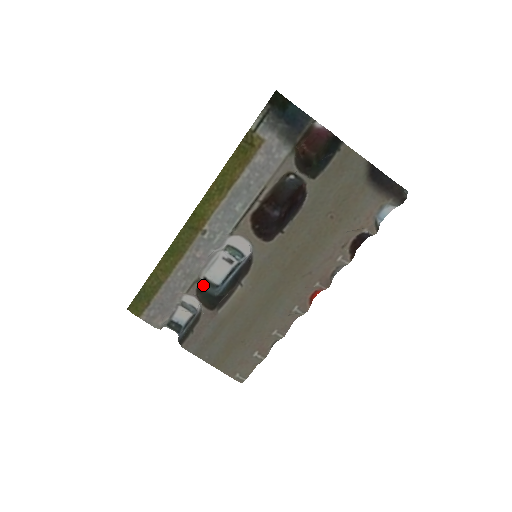
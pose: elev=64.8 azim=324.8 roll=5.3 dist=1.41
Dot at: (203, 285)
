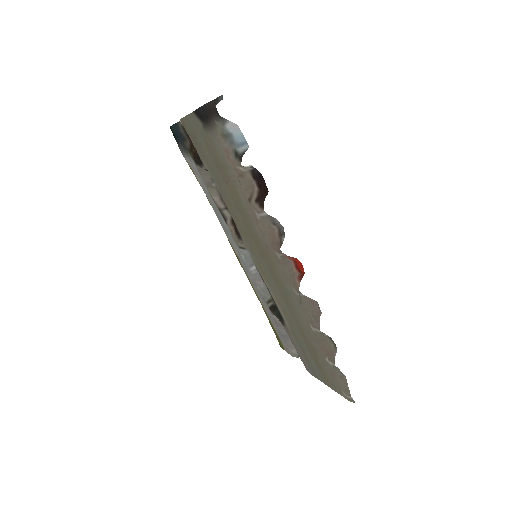
Dot at: occluded
